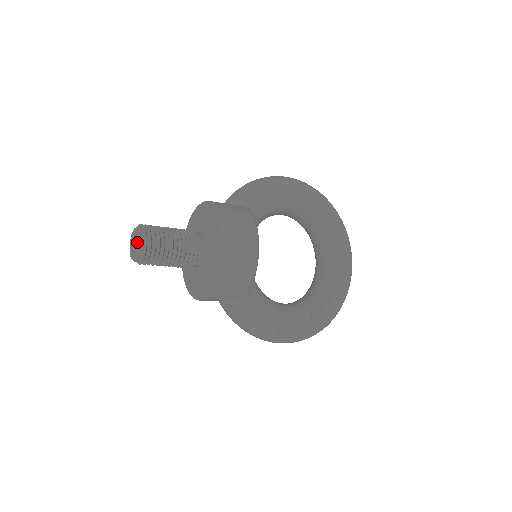
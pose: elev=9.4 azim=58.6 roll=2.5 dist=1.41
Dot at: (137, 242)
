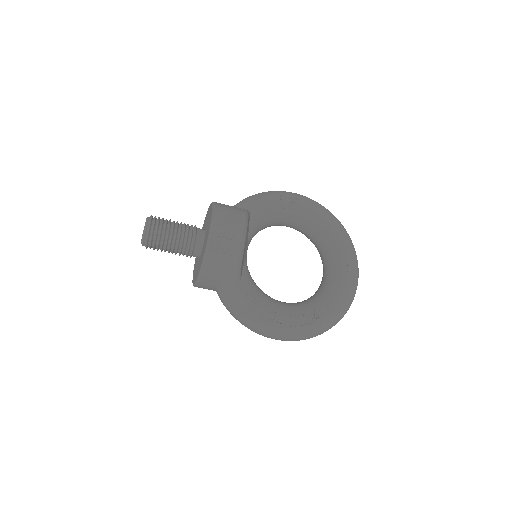
Dot at: (144, 227)
